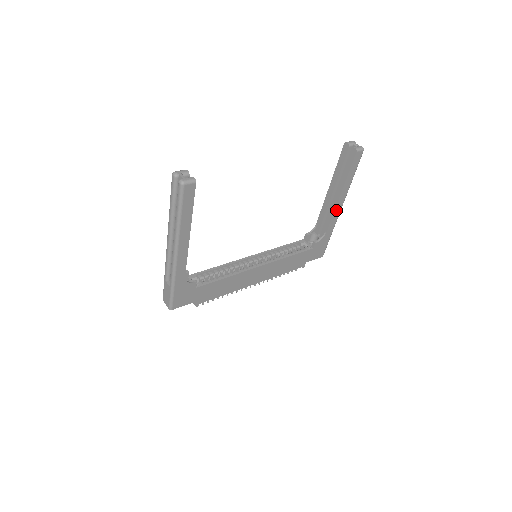
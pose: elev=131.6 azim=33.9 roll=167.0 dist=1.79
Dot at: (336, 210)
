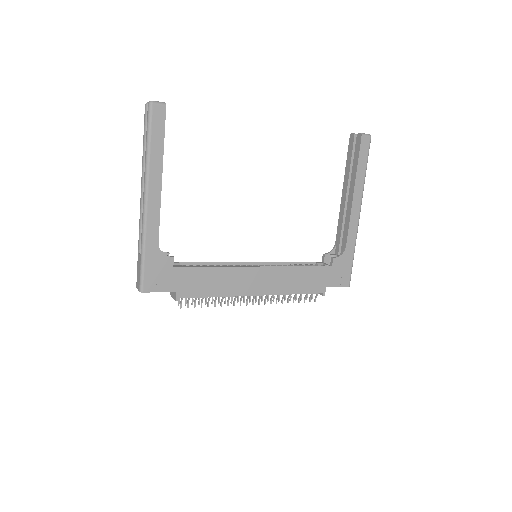
Dot at: (353, 214)
